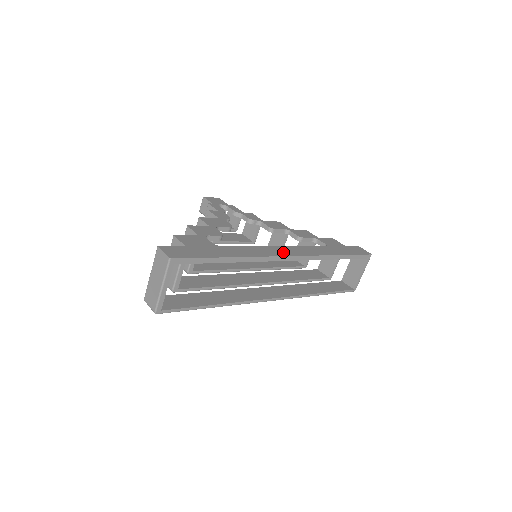
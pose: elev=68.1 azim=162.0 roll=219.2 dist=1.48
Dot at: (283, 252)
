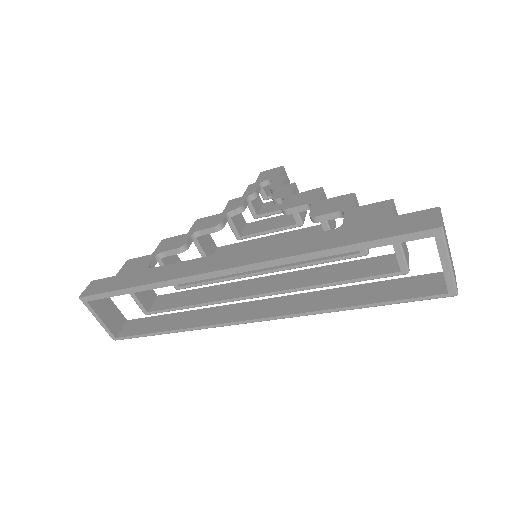
Dot at: (220, 263)
